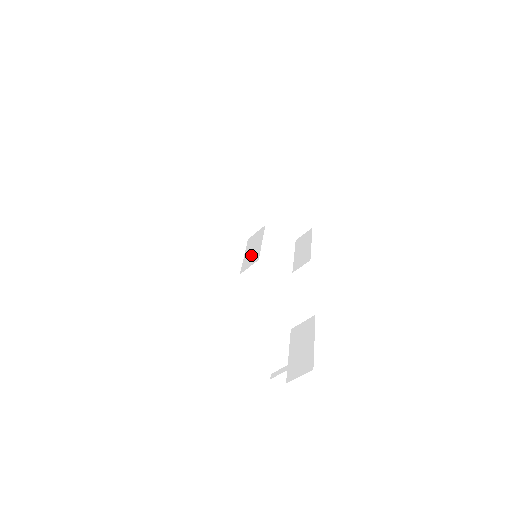
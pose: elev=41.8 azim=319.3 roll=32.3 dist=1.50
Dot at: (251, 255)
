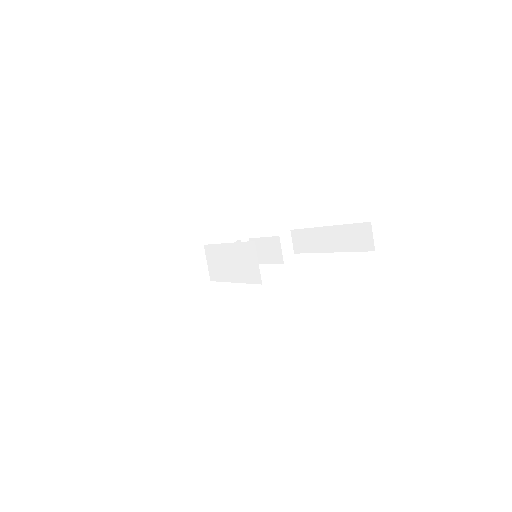
Dot at: occluded
